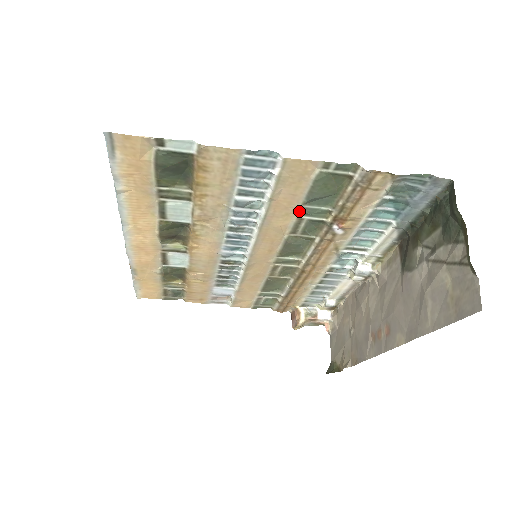
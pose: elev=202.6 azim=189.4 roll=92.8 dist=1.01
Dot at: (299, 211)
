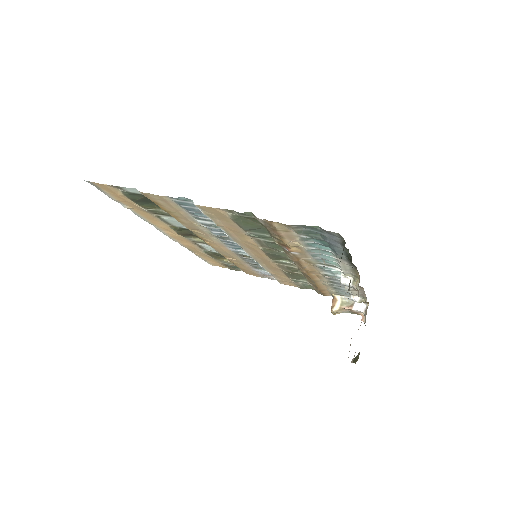
Dot at: (248, 235)
